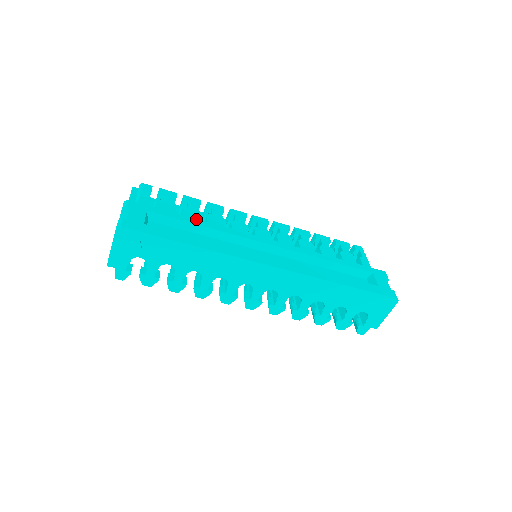
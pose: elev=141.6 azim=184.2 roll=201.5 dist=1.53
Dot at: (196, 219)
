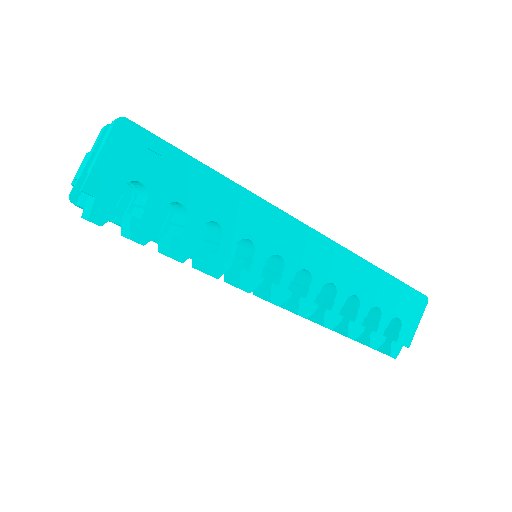
Dot at: occluded
